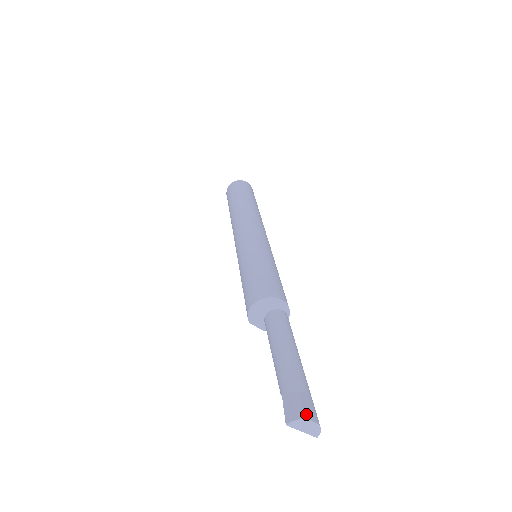
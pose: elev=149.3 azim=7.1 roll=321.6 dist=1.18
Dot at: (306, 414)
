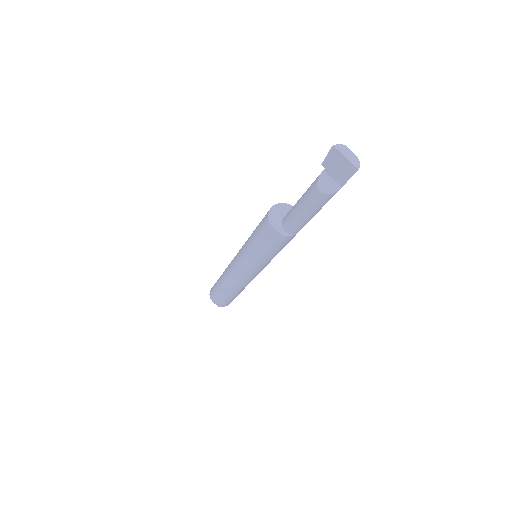
Dot at: (346, 150)
